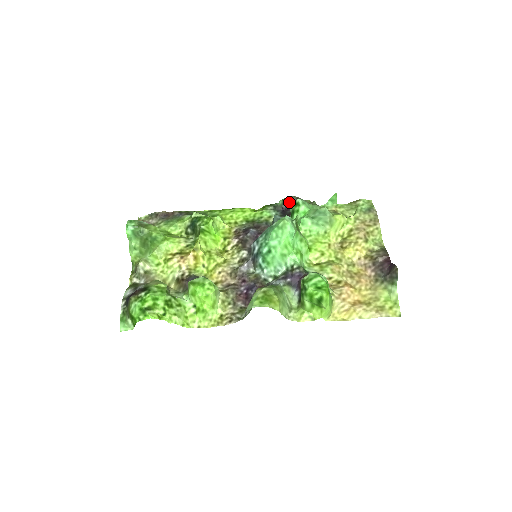
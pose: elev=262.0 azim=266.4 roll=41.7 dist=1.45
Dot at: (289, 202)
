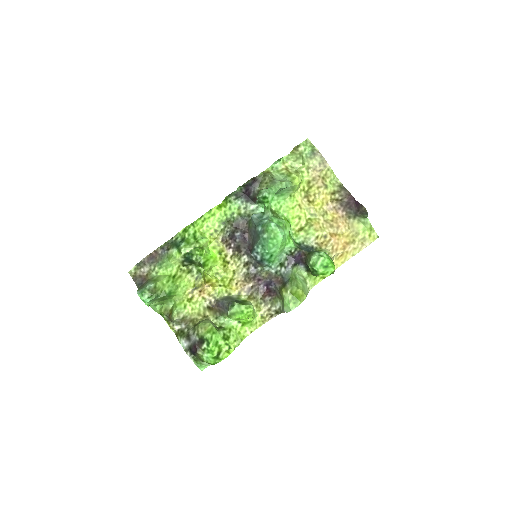
Dot at: (247, 186)
